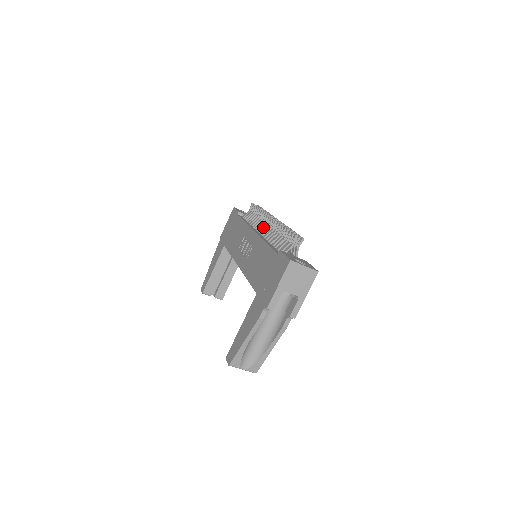
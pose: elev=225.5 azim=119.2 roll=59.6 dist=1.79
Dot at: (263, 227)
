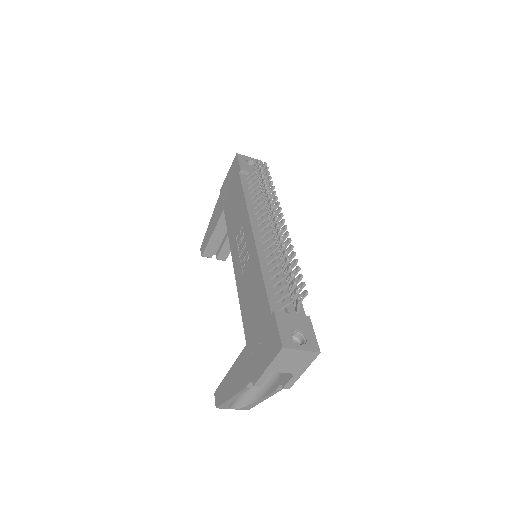
Dot at: (264, 225)
